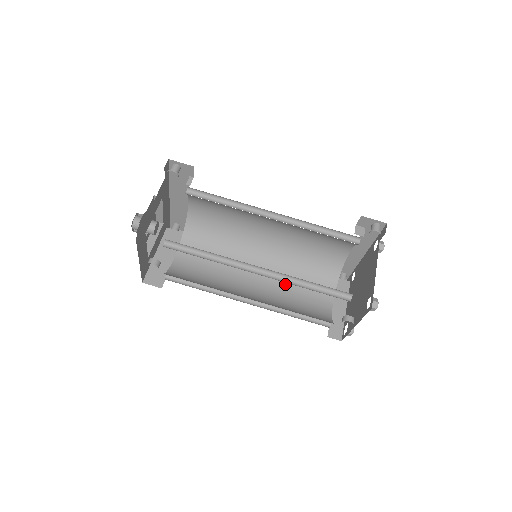
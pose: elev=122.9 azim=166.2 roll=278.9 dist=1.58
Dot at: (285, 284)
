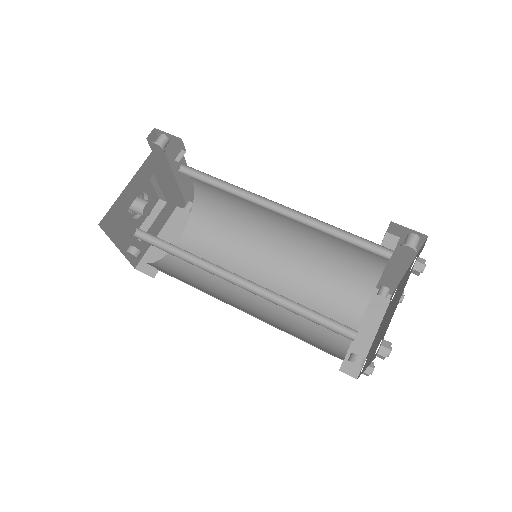
Dot at: (300, 292)
